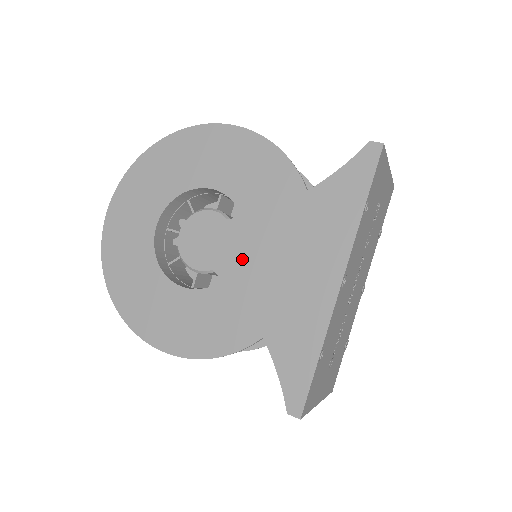
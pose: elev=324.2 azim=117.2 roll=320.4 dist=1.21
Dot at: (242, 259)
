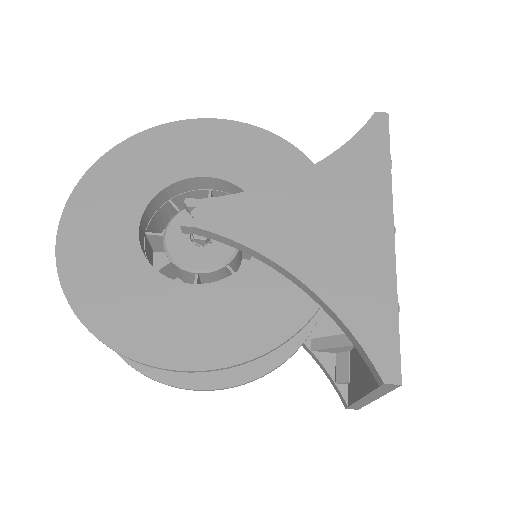
Dot at: (276, 227)
